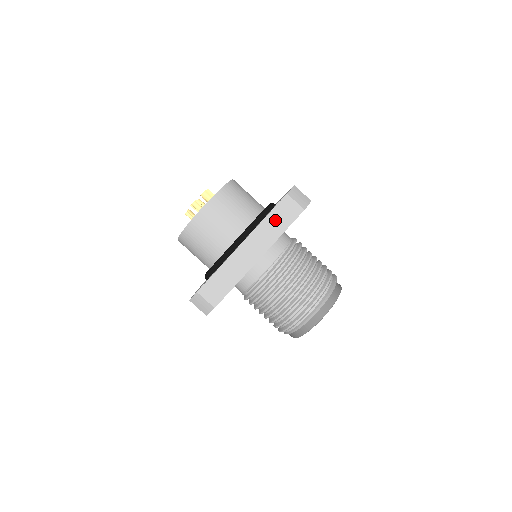
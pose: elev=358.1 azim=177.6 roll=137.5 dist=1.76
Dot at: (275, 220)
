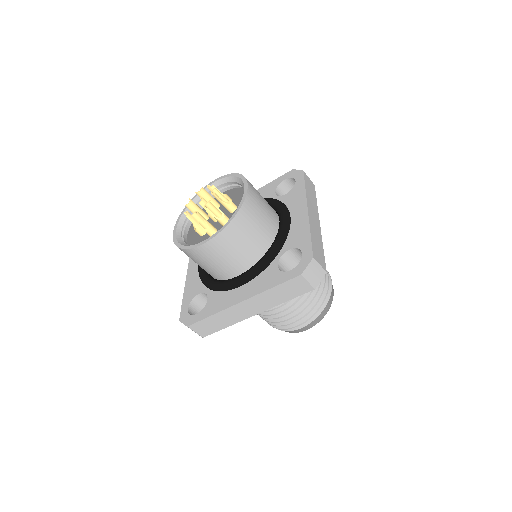
Dot at: (280, 292)
